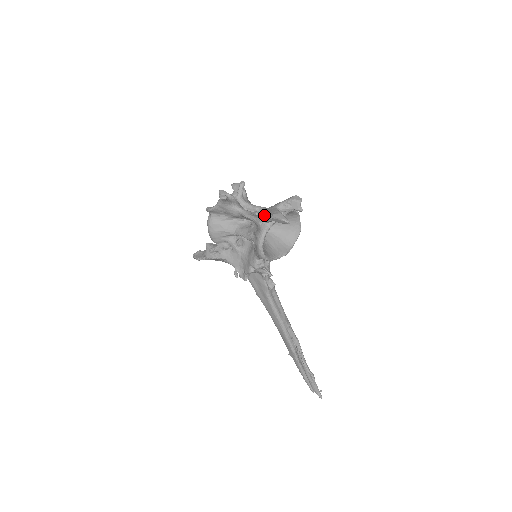
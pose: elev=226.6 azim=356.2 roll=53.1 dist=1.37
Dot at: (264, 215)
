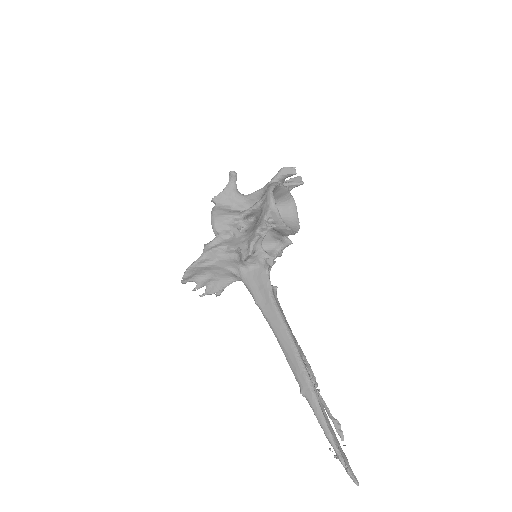
Dot at: (271, 181)
